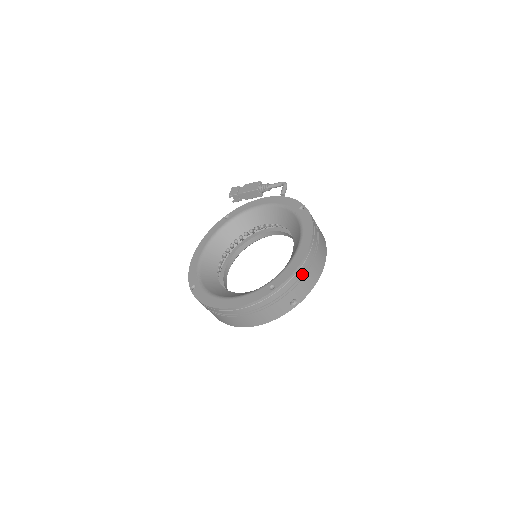
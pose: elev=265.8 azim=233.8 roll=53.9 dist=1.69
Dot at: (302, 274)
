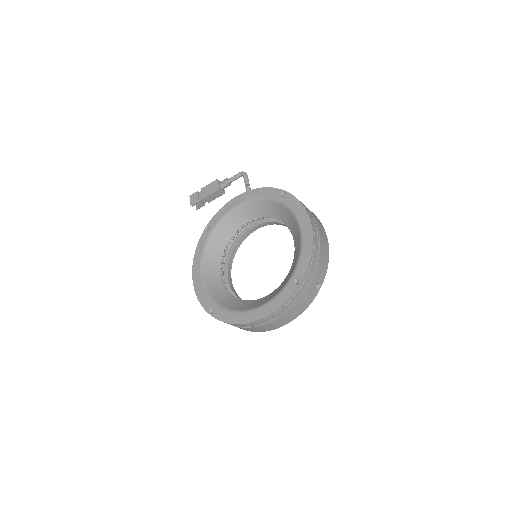
Dot at: (316, 258)
